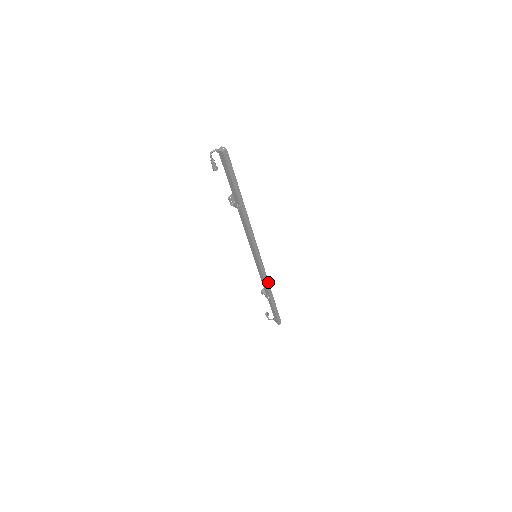
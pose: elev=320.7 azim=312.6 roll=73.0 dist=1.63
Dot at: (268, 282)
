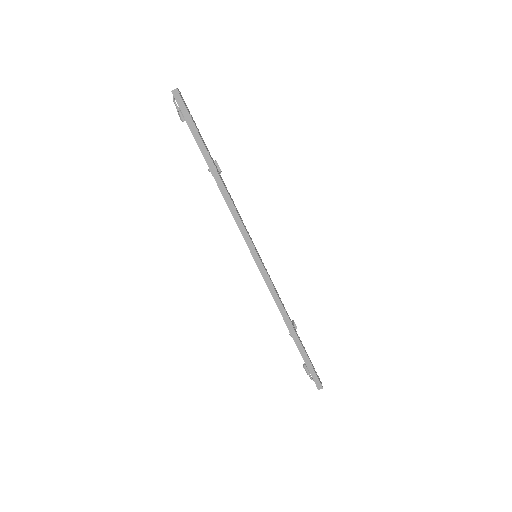
Dot at: (282, 305)
